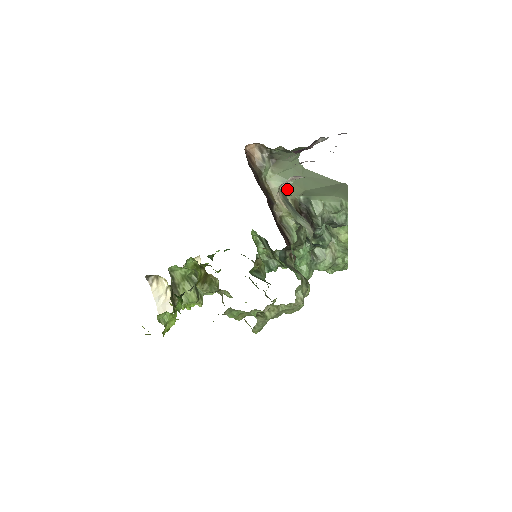
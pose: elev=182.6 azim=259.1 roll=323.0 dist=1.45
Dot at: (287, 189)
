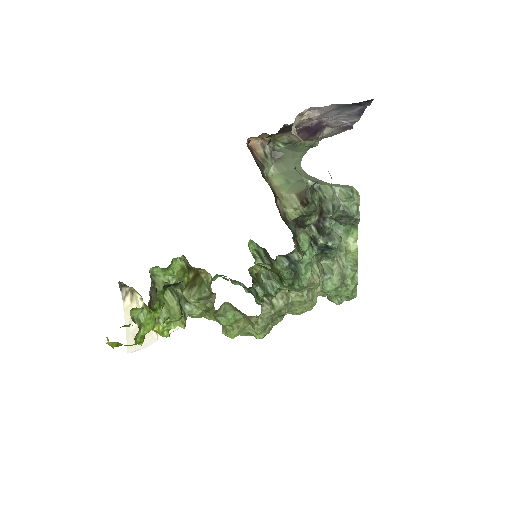
Dot at: (290, 187)
